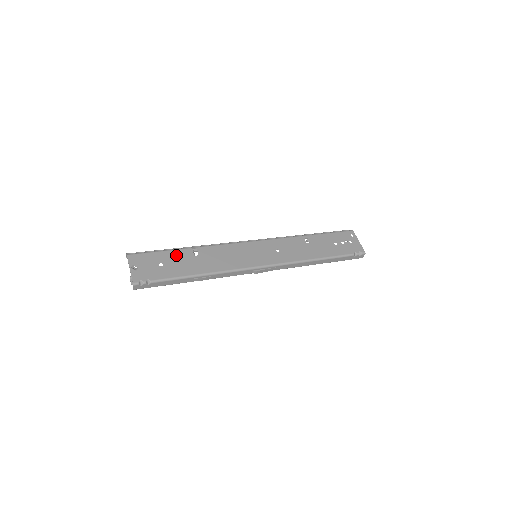
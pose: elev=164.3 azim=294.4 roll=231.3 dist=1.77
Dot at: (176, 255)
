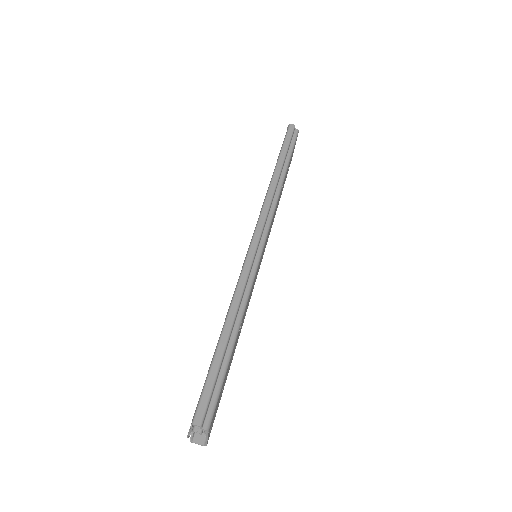
Dot at: occluded
